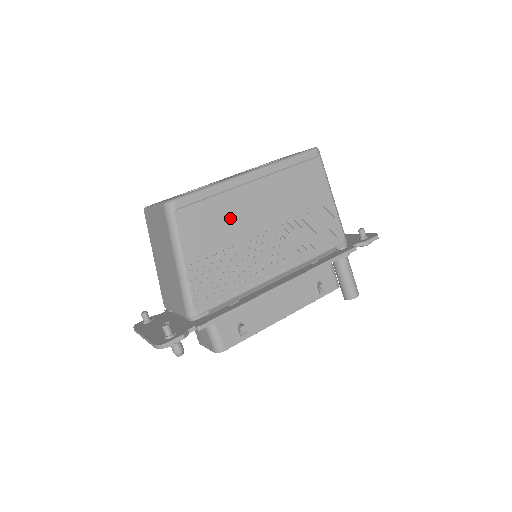
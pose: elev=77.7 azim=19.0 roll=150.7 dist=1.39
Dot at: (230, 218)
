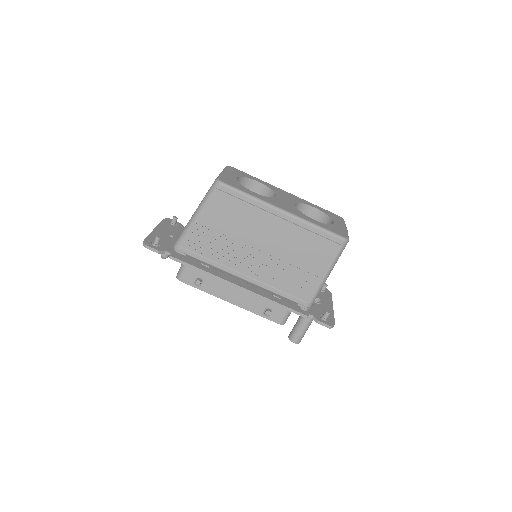
Dot at: (245, 223)
